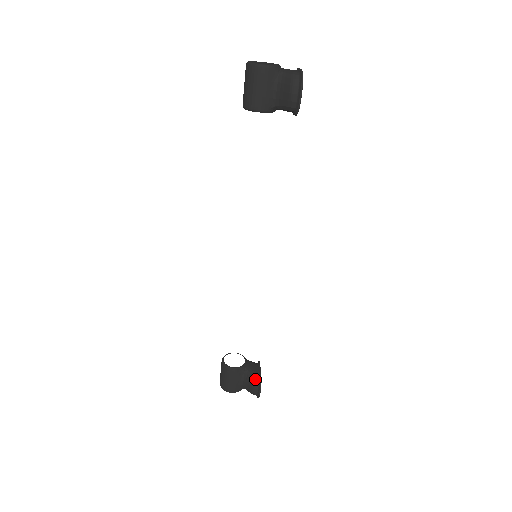
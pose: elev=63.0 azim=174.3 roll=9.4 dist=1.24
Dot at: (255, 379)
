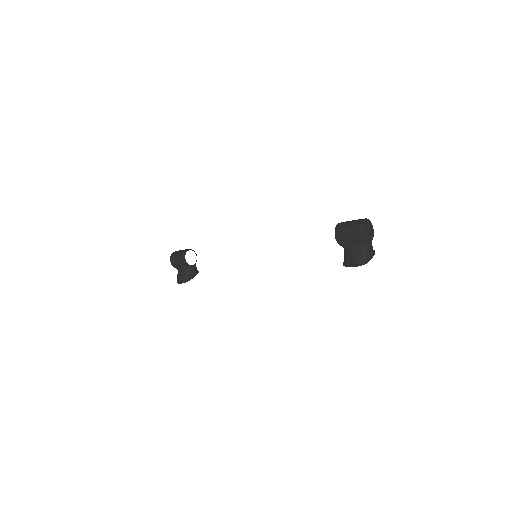
Dot at: (186, 277)
